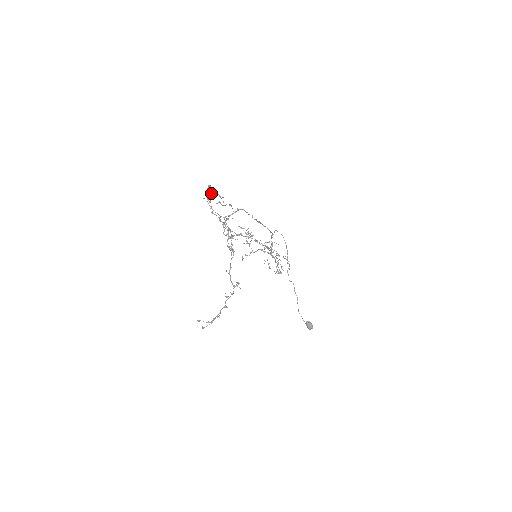
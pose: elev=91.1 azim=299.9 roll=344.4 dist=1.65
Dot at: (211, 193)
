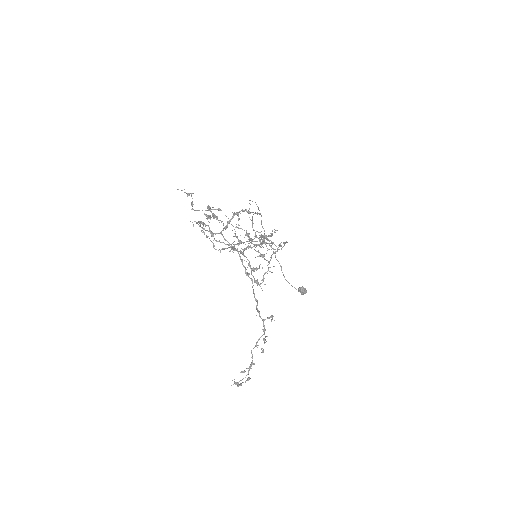
Dot at: (212, 216)
